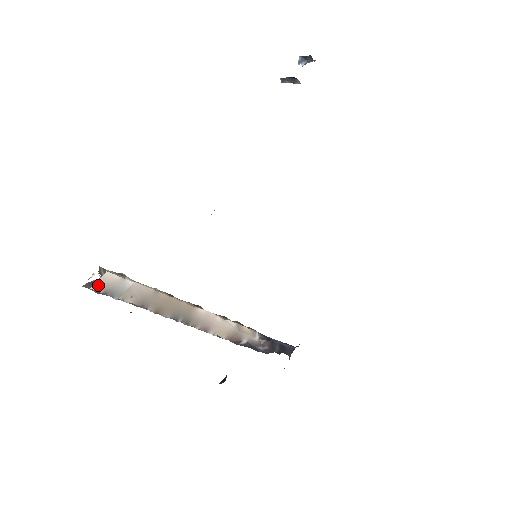
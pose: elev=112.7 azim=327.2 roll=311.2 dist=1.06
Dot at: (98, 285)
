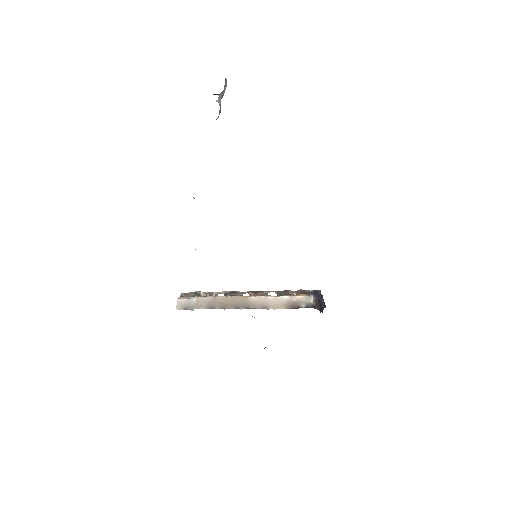
Dot at: (178, 307)
